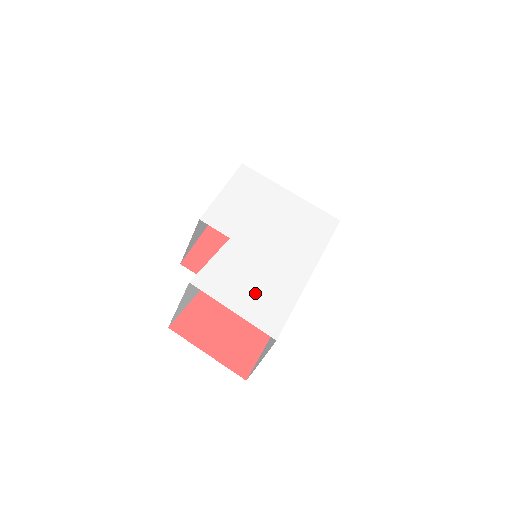
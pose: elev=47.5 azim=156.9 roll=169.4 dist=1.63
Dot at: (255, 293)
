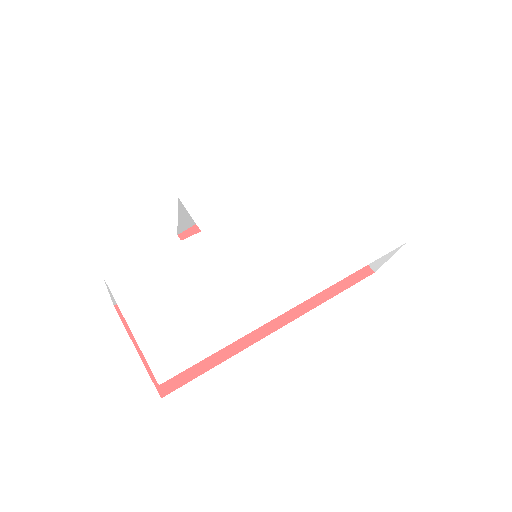
Dot at: (179, 314)
